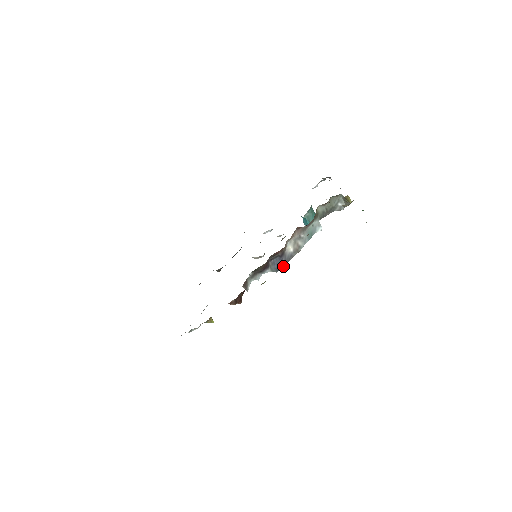
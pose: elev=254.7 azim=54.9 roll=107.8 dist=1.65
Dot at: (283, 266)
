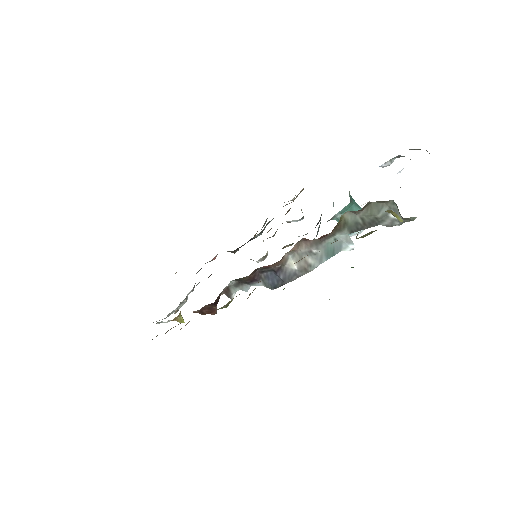
Dot at: (282, 284)
